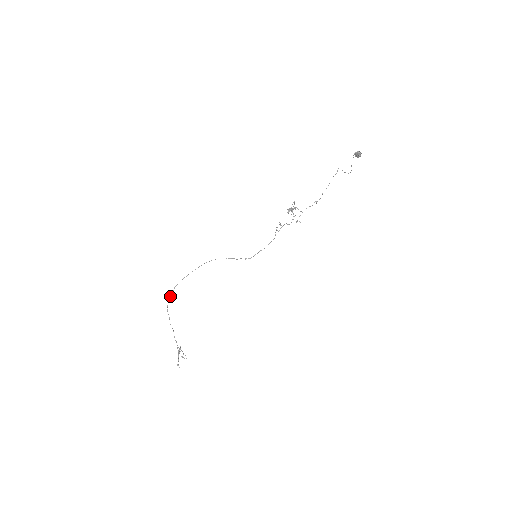
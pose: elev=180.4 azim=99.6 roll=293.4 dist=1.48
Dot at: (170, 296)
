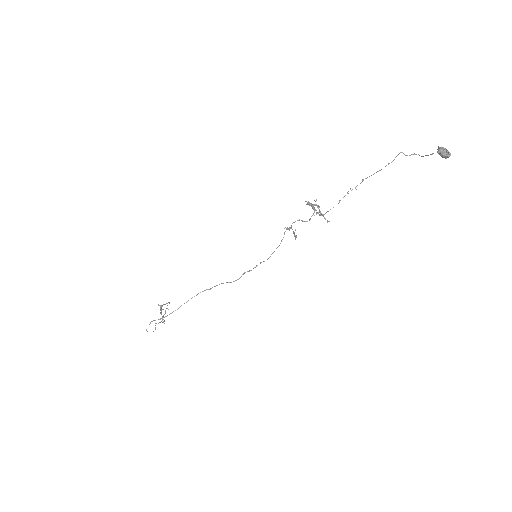
Dot at: occluded
